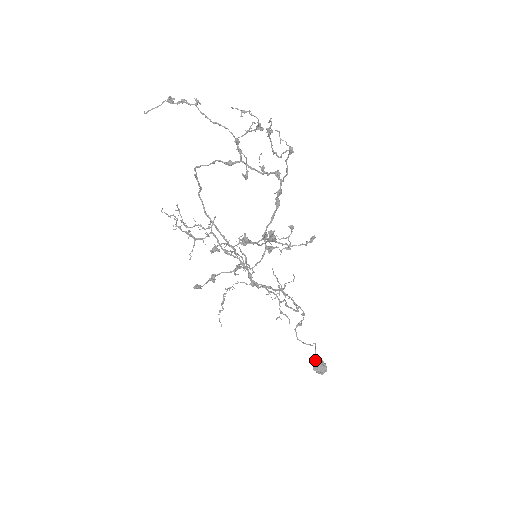
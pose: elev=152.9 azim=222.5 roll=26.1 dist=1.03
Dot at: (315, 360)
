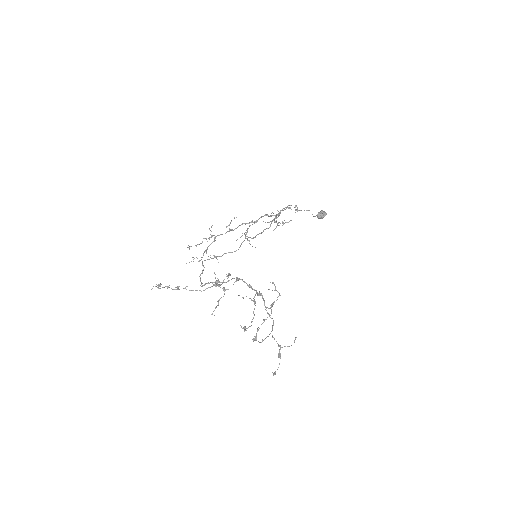
Dot at: (317, 216)
